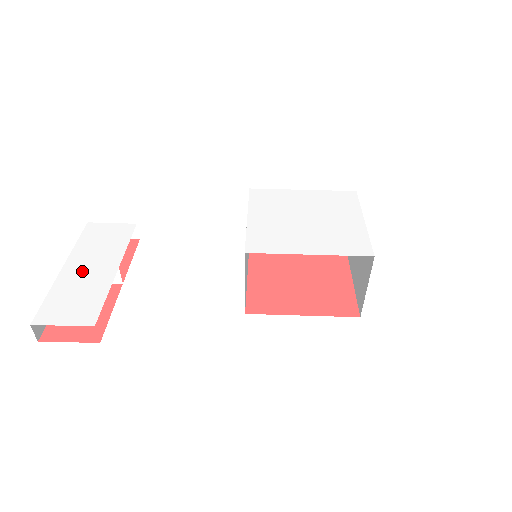
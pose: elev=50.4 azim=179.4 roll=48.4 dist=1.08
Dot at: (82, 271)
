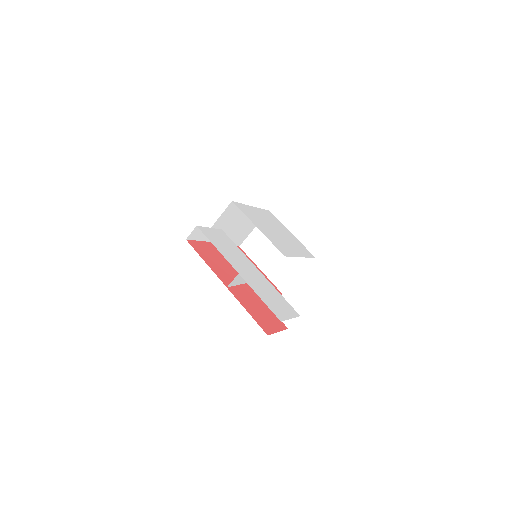
Dot at: (249, 274)
